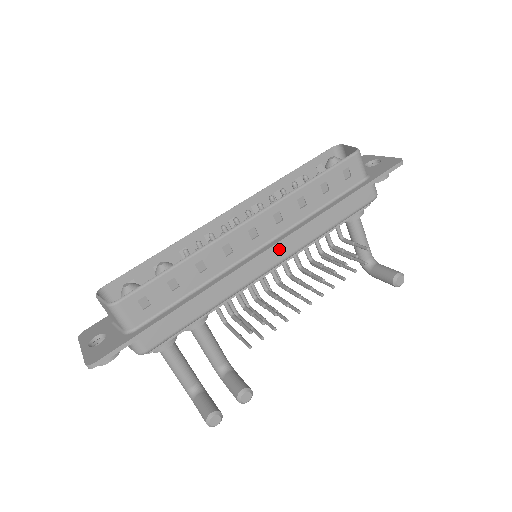
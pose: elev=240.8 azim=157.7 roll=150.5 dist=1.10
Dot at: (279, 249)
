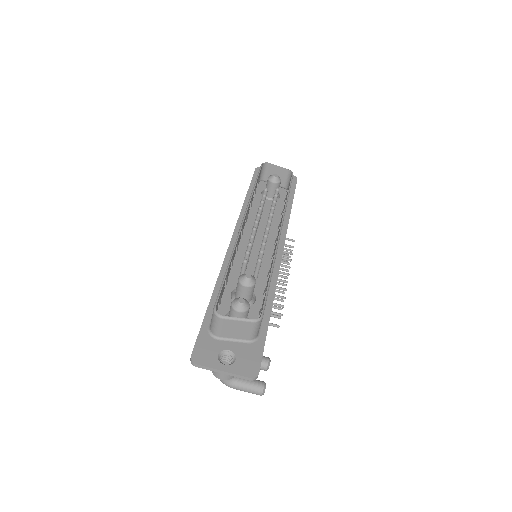
Dot at: occluded
